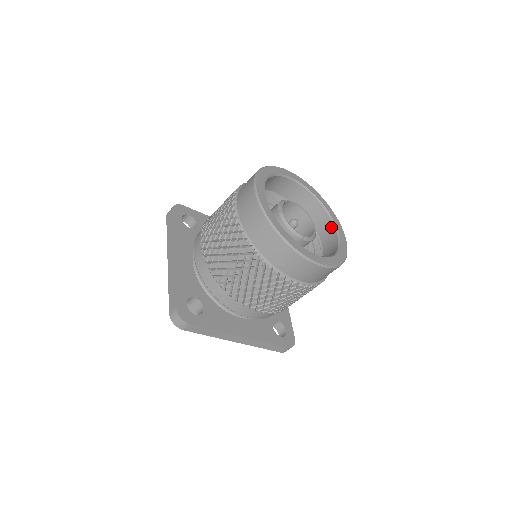
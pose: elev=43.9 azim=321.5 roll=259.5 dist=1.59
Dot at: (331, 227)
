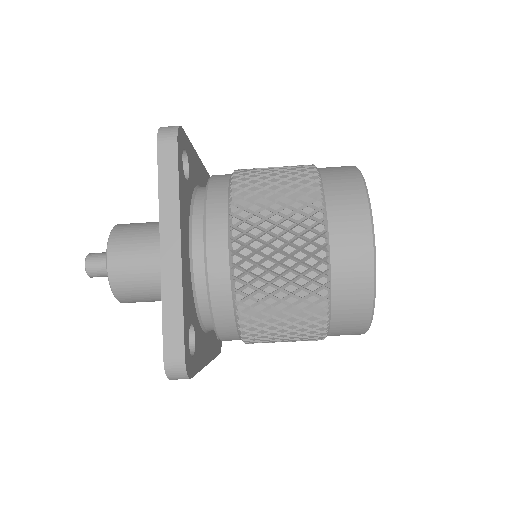
Dot at: occluded
